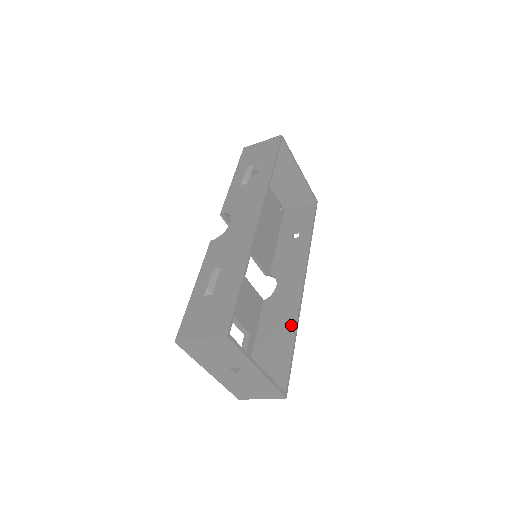
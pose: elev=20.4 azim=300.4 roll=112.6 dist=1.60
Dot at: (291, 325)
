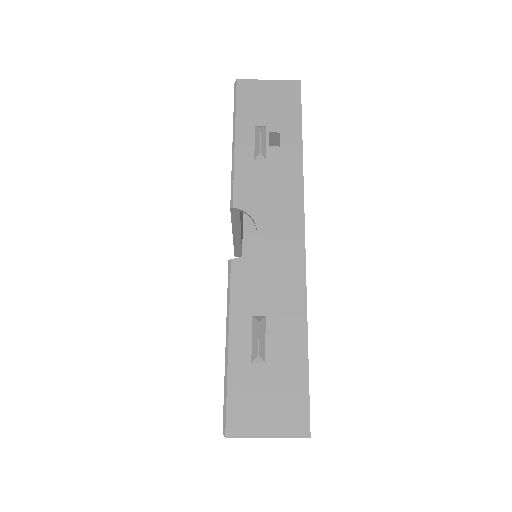
Dot at: occluded
